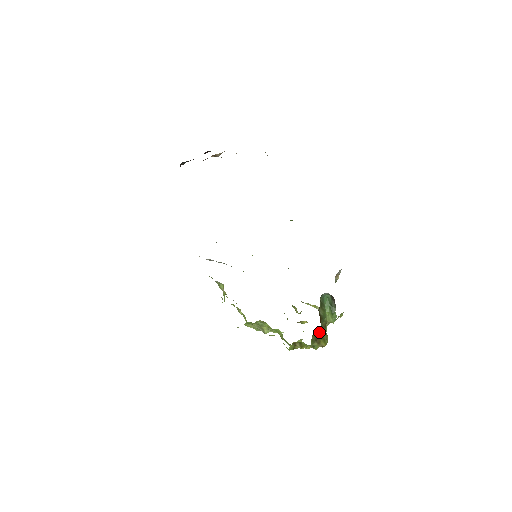
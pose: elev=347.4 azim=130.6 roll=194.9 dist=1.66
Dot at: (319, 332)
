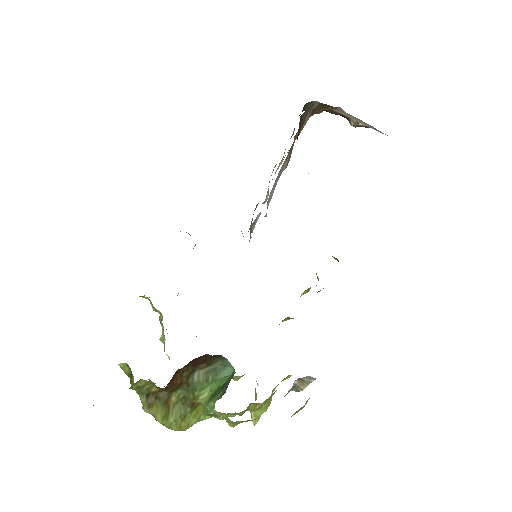
Dot at: (167, 394)
